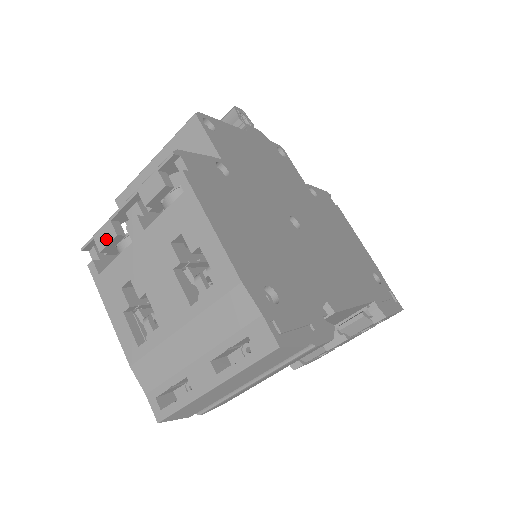
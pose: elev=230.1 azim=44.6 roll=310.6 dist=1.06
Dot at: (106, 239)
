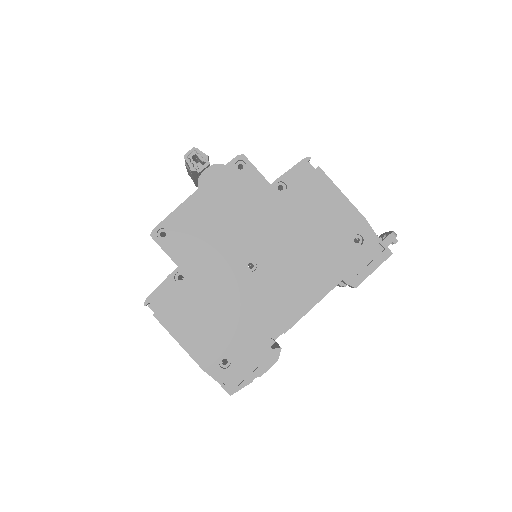
Dot at: occluded
